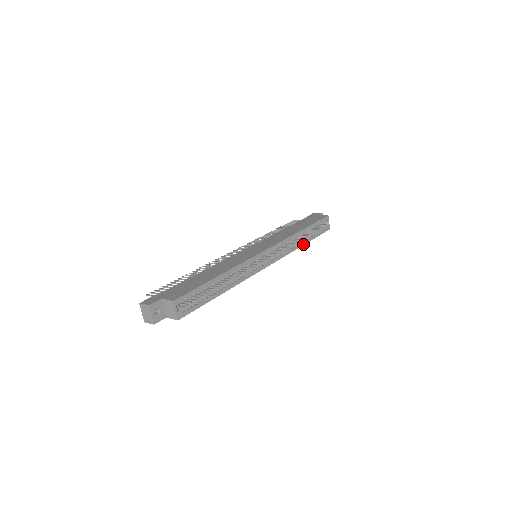
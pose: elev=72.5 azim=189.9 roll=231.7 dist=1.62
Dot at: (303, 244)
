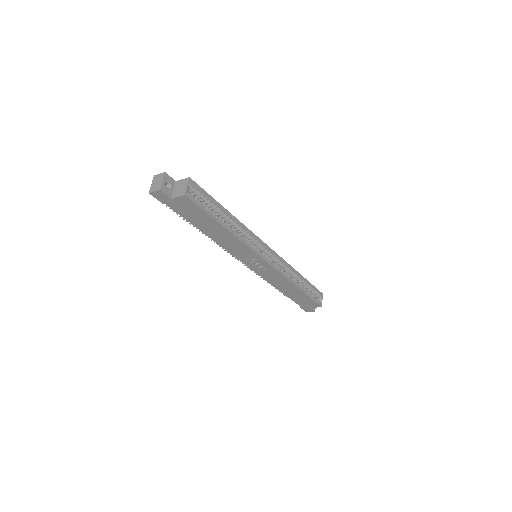
Dot at: (298, 287)
